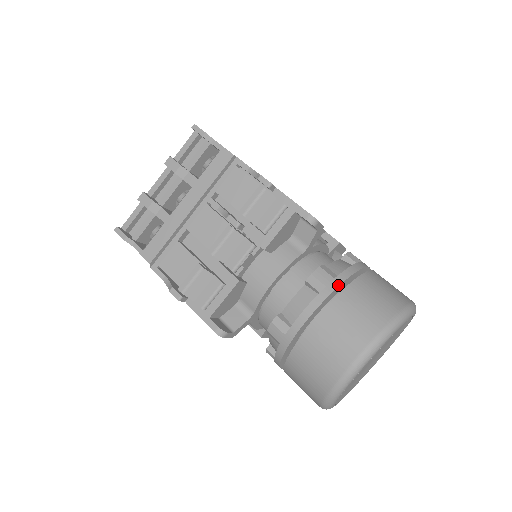
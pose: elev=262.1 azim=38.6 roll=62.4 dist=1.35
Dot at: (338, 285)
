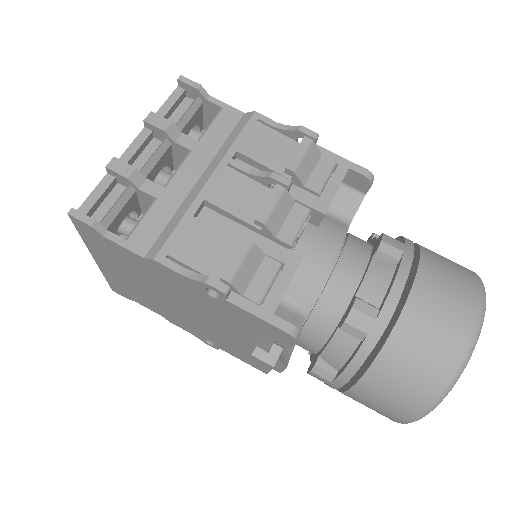
Dot at: (413, 250)
